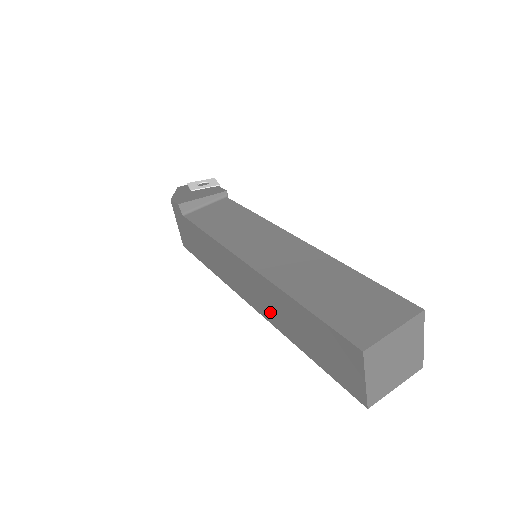
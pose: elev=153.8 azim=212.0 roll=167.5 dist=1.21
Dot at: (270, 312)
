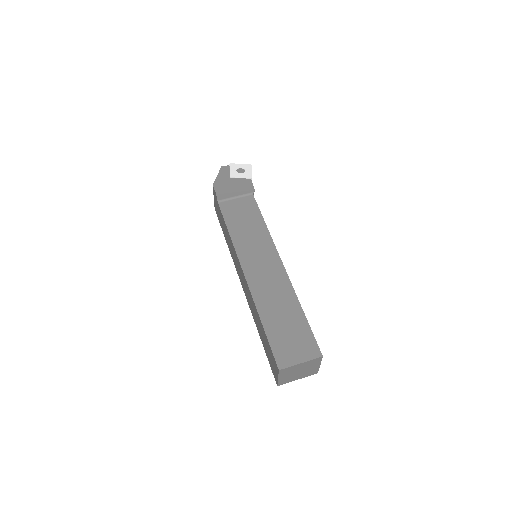
Dot at: (250, 304)
